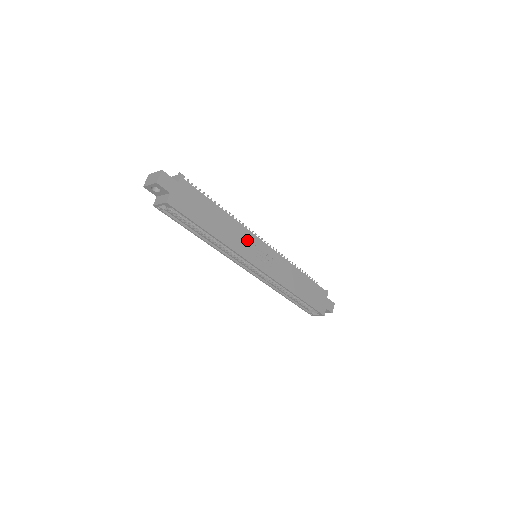
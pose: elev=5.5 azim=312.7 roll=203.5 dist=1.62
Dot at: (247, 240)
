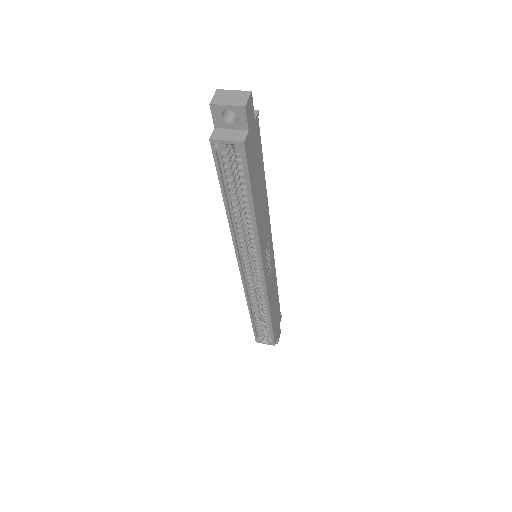
Dot at: (267, 233)
